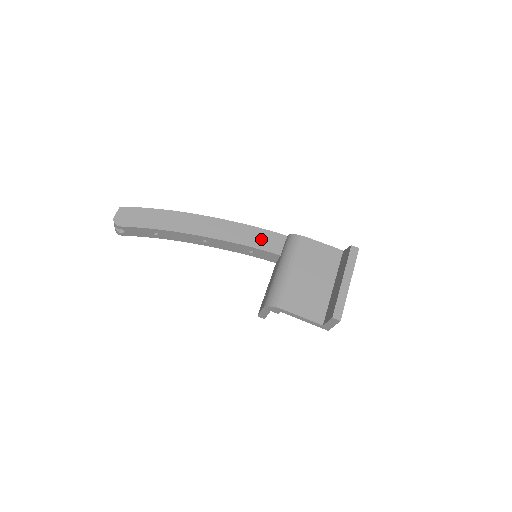
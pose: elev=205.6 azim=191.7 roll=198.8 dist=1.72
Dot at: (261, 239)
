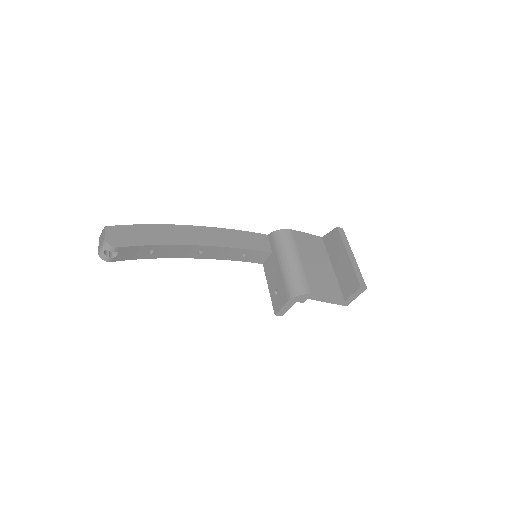
Dot at: (250, 241)
